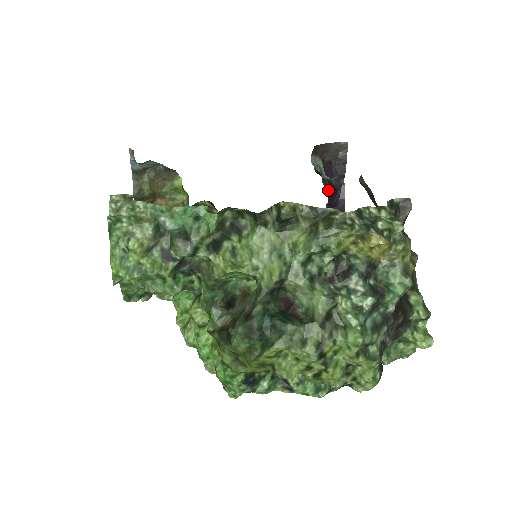
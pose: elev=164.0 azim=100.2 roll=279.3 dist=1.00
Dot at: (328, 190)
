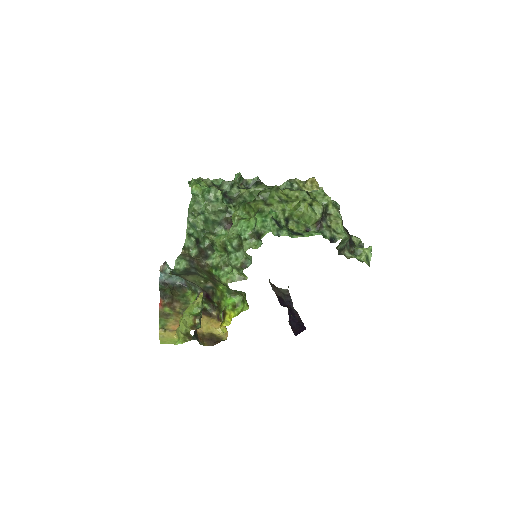
Dot at: occluded
